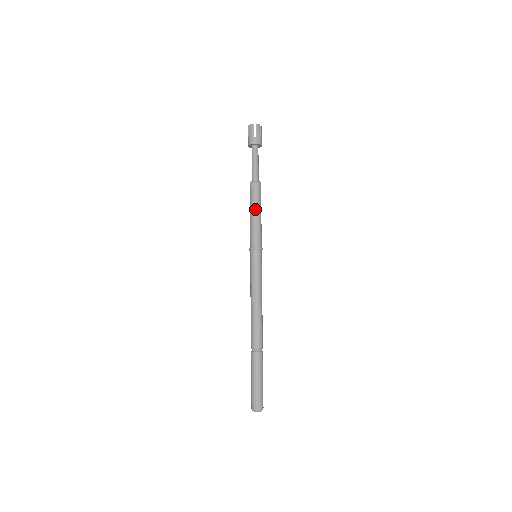
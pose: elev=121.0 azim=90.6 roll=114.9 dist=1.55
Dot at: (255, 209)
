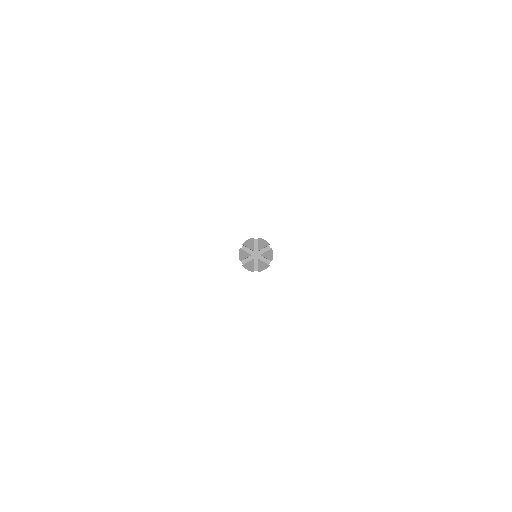
Dot at: occluded
